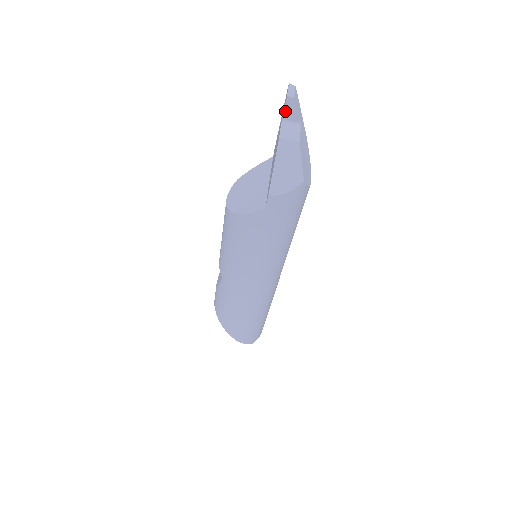
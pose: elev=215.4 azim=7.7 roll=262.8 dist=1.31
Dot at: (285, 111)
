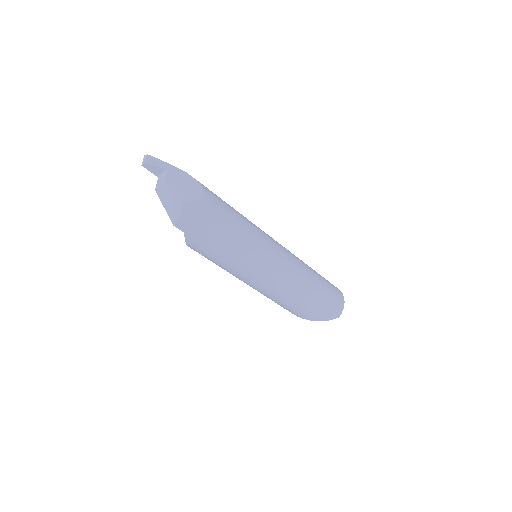
Dot at: (152, 172)
